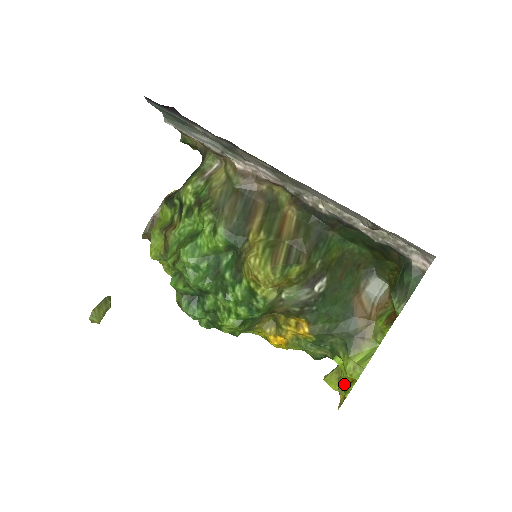
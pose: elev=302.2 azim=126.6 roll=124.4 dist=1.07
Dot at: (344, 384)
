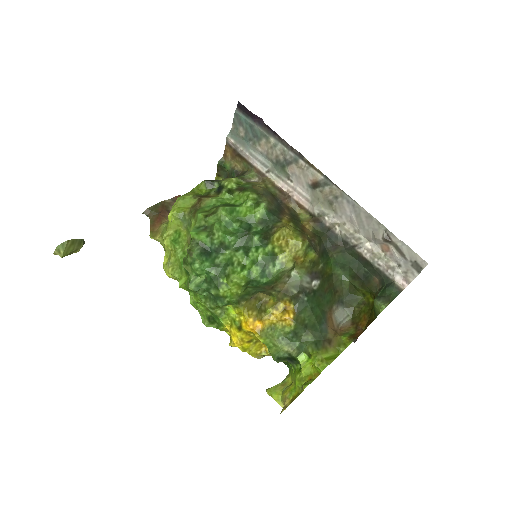
Dot at: (299, 384)
